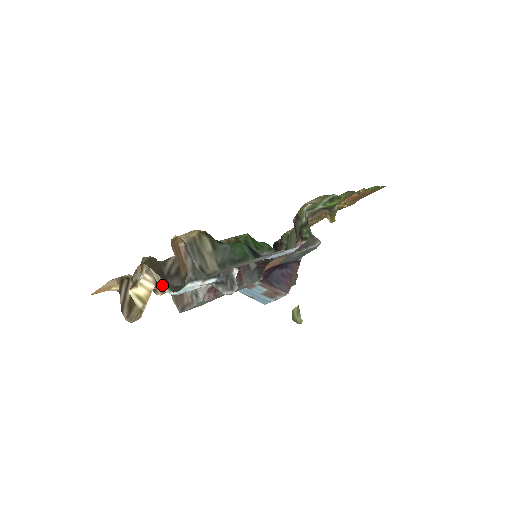
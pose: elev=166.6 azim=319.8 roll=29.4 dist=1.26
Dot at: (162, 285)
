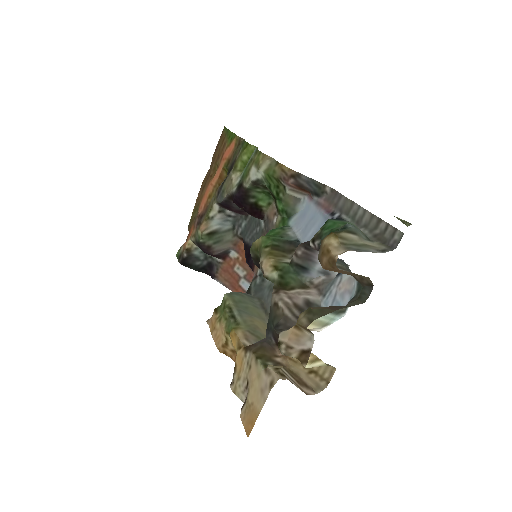
Dot at: (328, 322)
